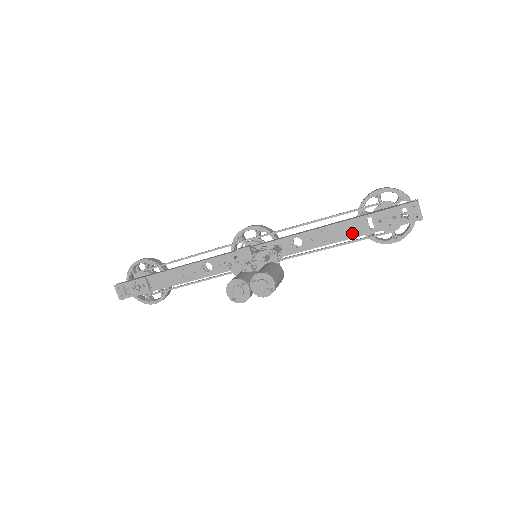
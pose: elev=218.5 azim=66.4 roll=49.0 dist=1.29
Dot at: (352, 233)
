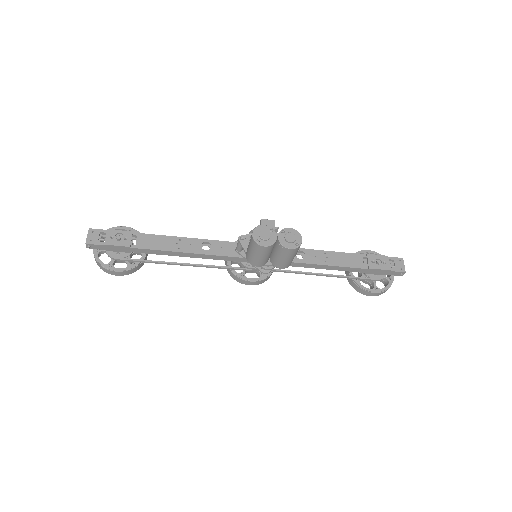
Dot at: (349, 263)
